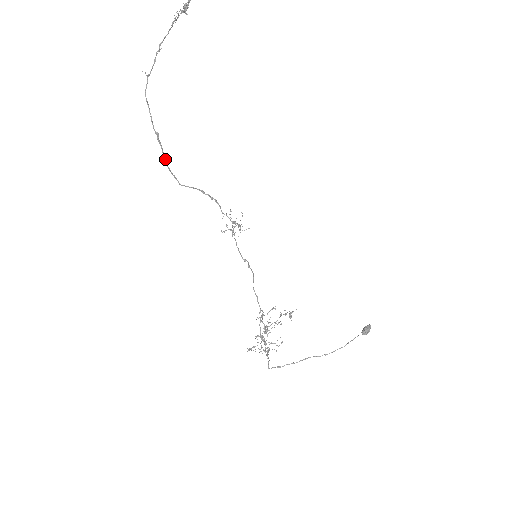
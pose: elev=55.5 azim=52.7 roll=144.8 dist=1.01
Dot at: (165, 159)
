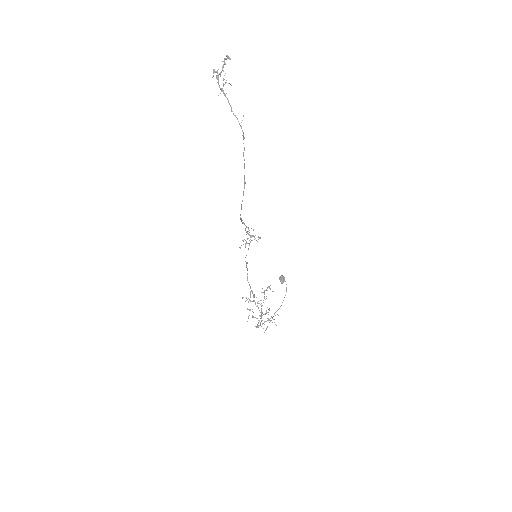
Dot at: occluded
